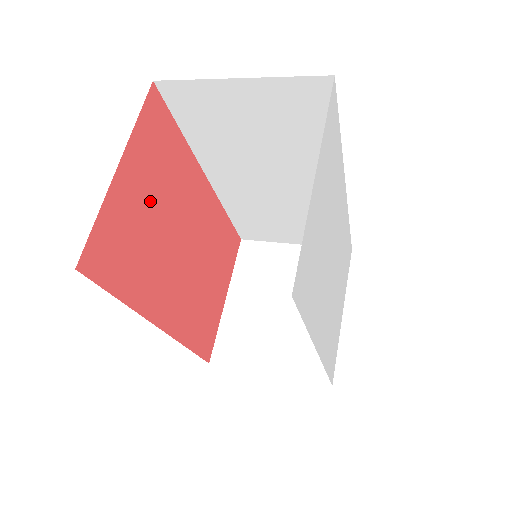
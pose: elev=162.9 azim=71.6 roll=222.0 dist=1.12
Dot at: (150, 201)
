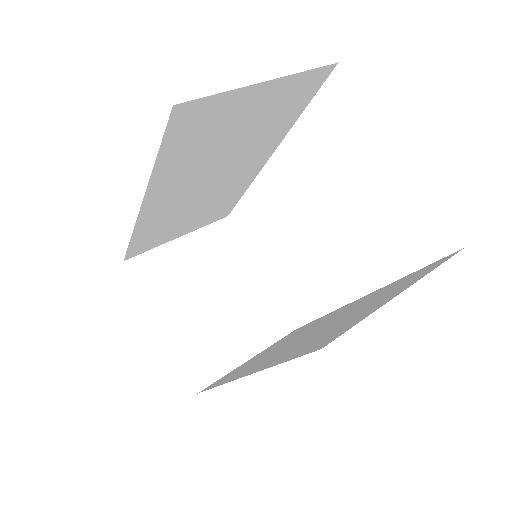
Dot at: occluded
